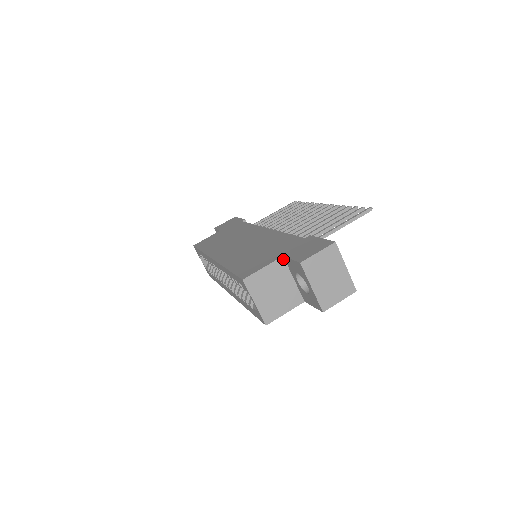
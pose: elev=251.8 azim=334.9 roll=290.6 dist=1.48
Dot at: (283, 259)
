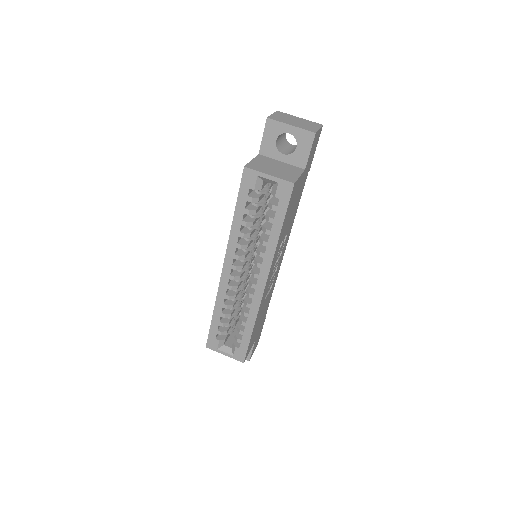
Dot at: (260, 155)
